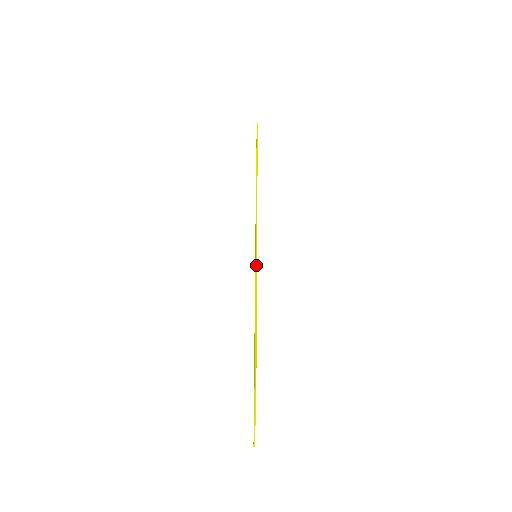
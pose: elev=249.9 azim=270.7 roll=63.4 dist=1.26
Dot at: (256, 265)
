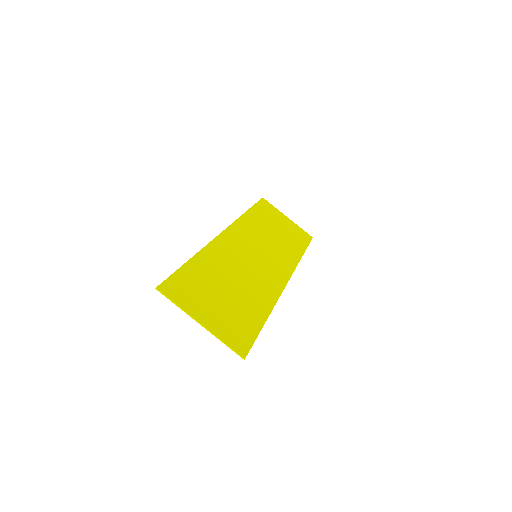
Dot at: (205, 246)
